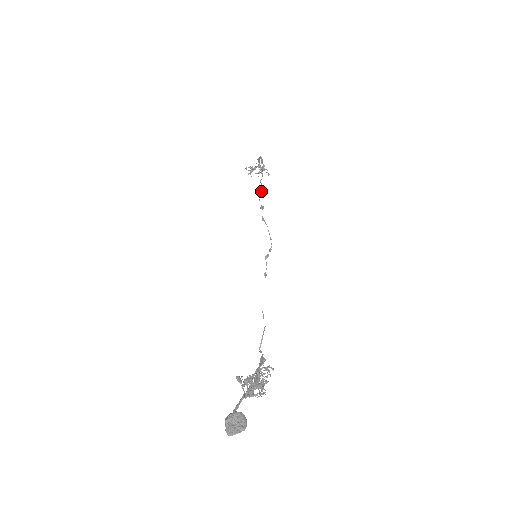
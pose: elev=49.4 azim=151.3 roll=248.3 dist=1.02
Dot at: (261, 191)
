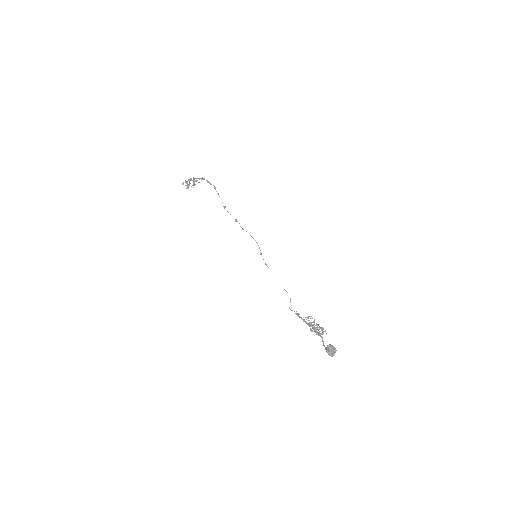
Dot at: (225, 207)
